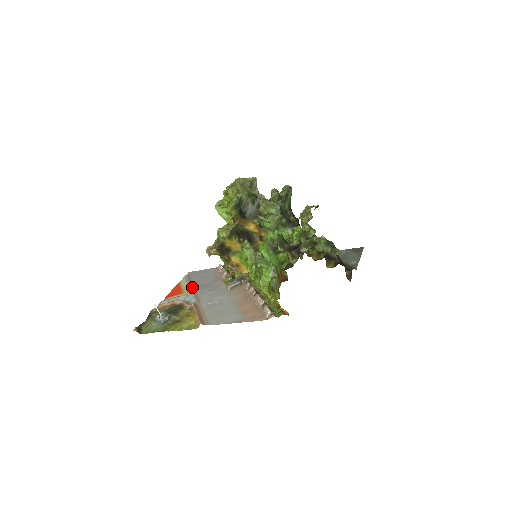
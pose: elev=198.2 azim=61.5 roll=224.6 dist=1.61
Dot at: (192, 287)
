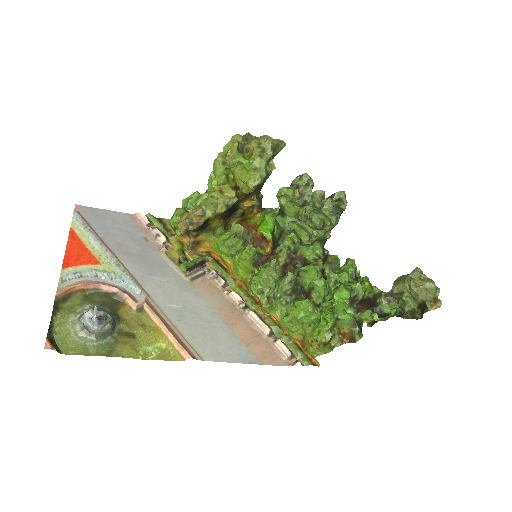
Dot at: (112, 253)
